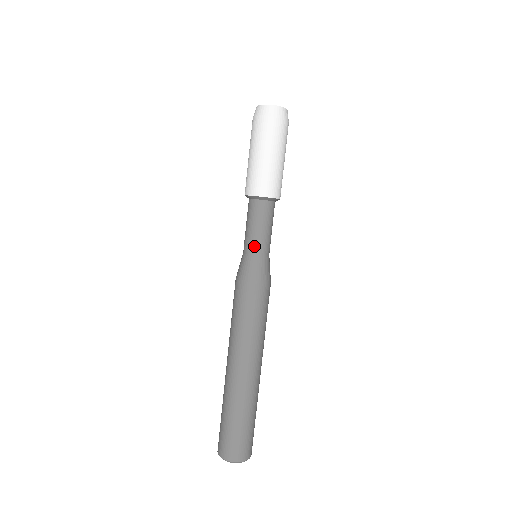
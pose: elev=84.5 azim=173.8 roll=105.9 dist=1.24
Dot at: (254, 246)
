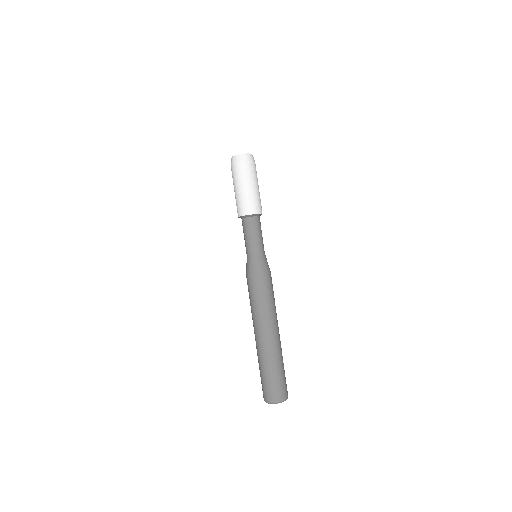
Dot at: (260, 248)
